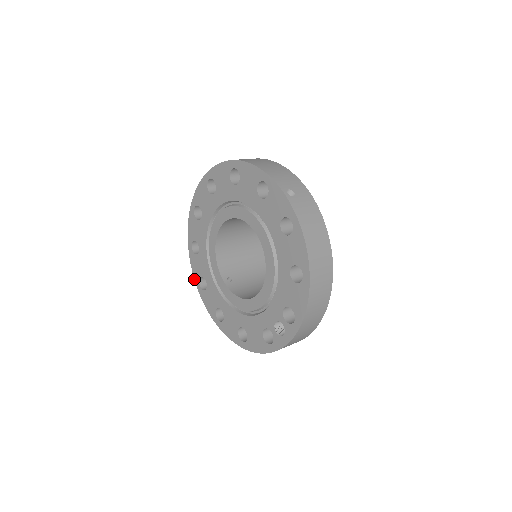
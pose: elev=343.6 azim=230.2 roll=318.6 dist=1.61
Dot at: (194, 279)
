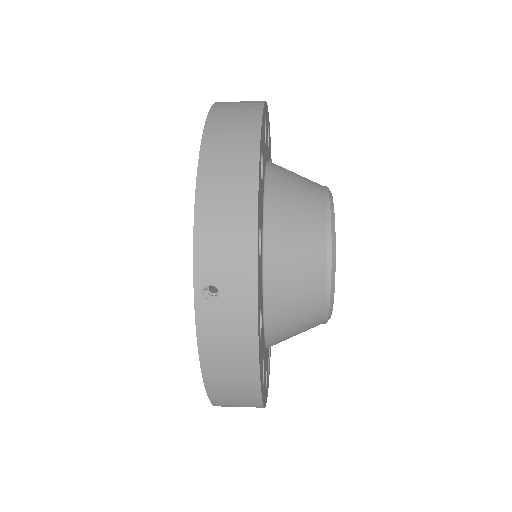
Dot at: occluded
